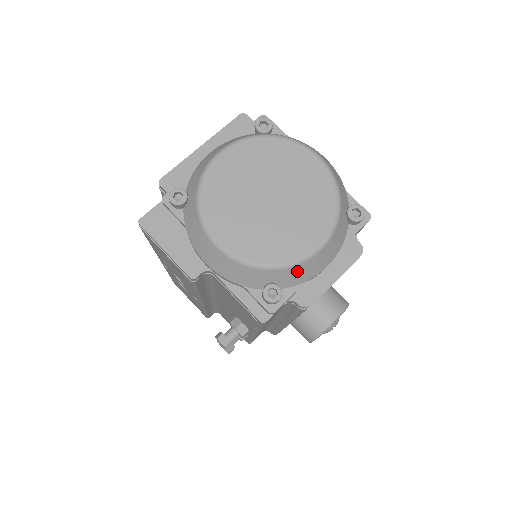
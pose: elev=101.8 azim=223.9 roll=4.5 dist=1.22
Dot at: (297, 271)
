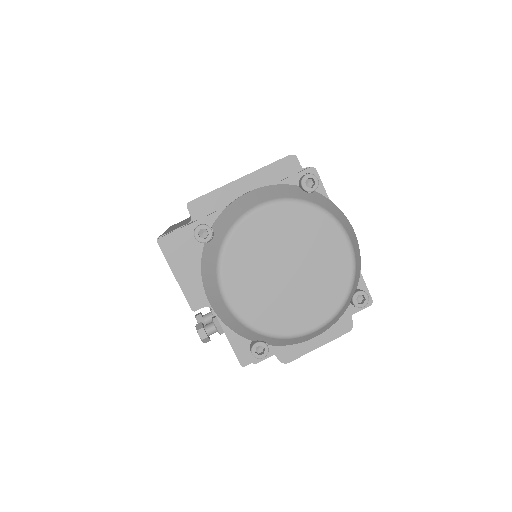
Dot at: (288, 340)
